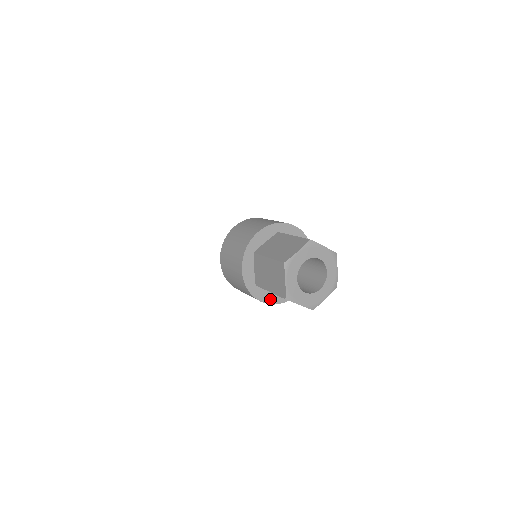
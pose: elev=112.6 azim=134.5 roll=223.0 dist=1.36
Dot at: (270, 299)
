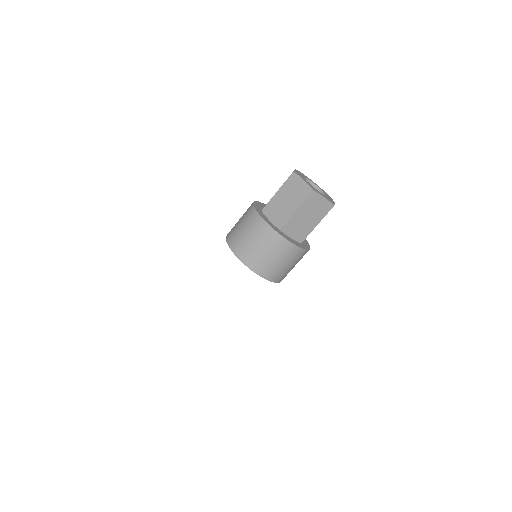
Dot at: (296, 244)
